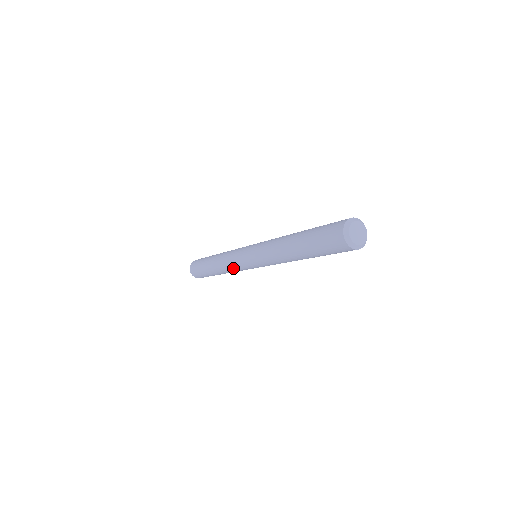
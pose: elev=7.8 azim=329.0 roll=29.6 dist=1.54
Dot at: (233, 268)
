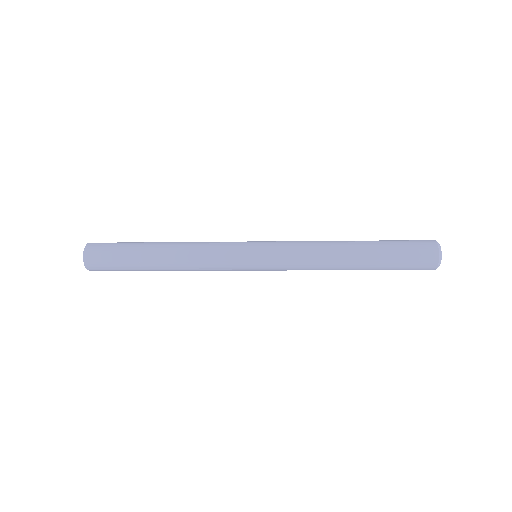
Dot at: (214, 270)
